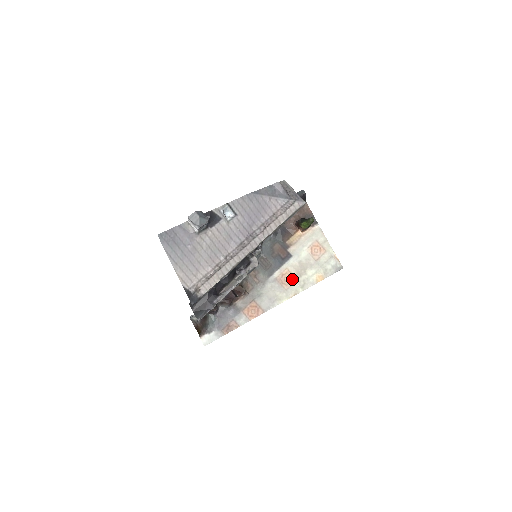
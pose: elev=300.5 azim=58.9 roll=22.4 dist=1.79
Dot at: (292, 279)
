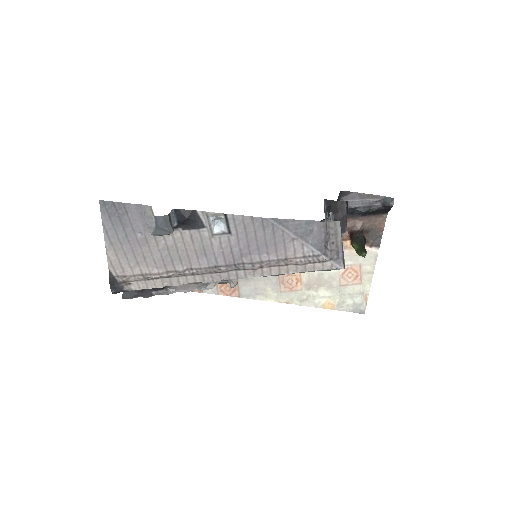
Dot at: (297, 286)
